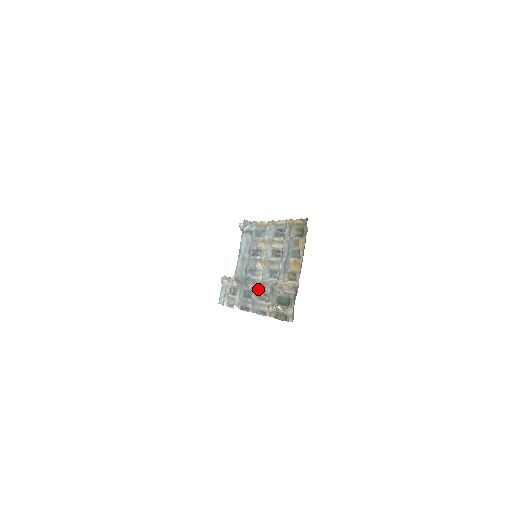
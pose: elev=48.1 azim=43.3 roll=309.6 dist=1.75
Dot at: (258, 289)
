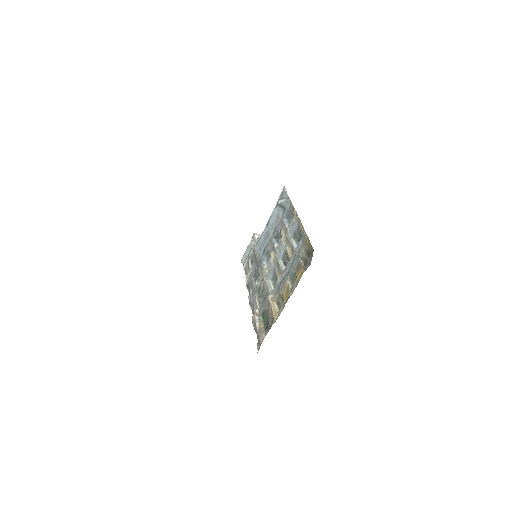
Dot at: (261, 282)
